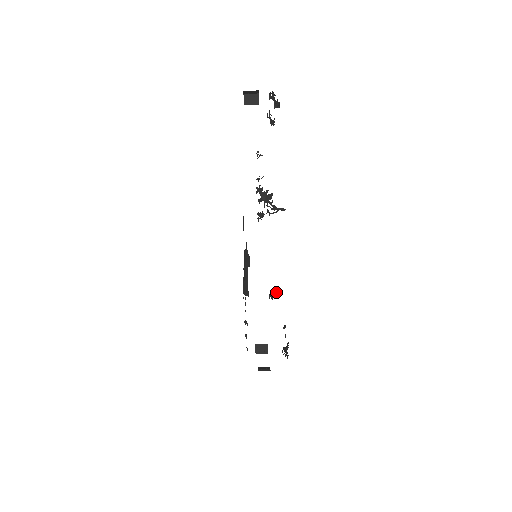
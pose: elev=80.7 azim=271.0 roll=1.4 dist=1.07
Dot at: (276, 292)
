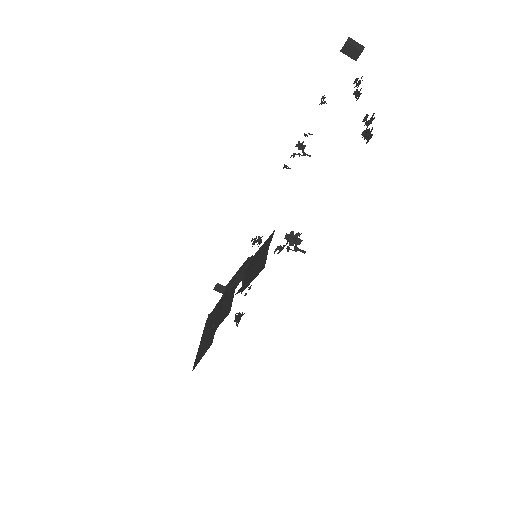
Dot at: (260, 242)
